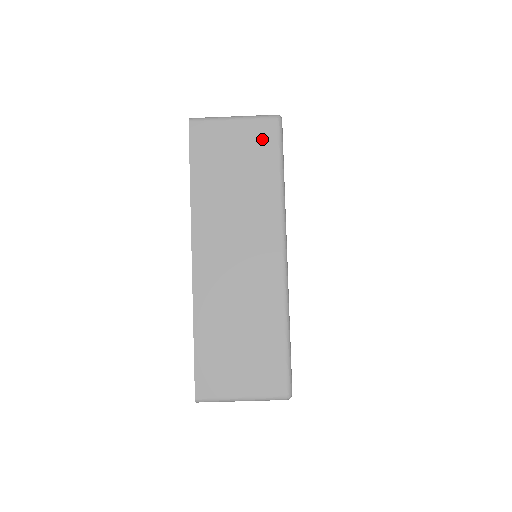
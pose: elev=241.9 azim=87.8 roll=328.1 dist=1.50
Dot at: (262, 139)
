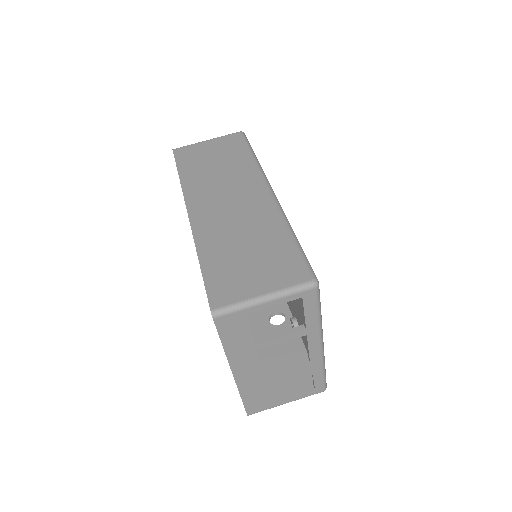
Dot at: (232, 143)
